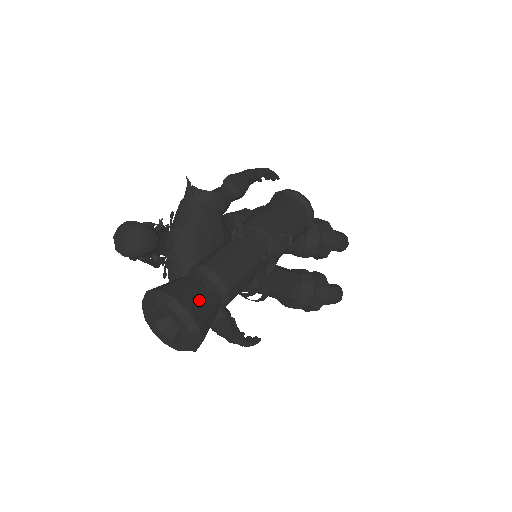
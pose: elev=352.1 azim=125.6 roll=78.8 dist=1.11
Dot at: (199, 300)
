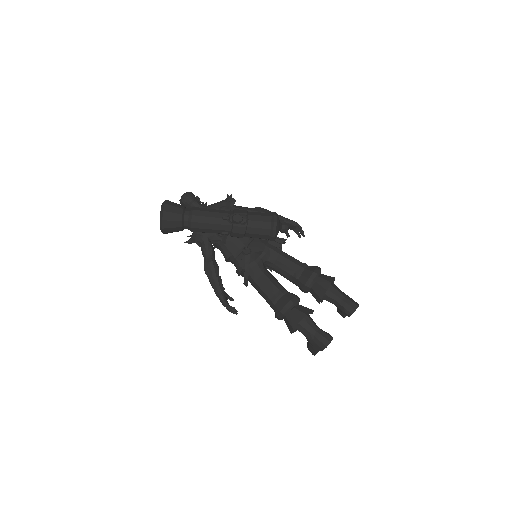
Dot at: (174, 206)
